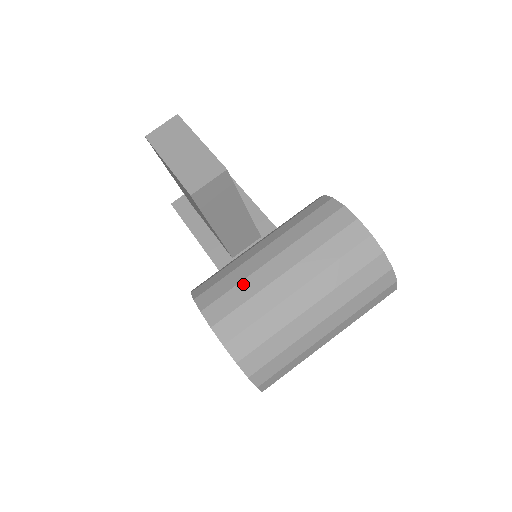
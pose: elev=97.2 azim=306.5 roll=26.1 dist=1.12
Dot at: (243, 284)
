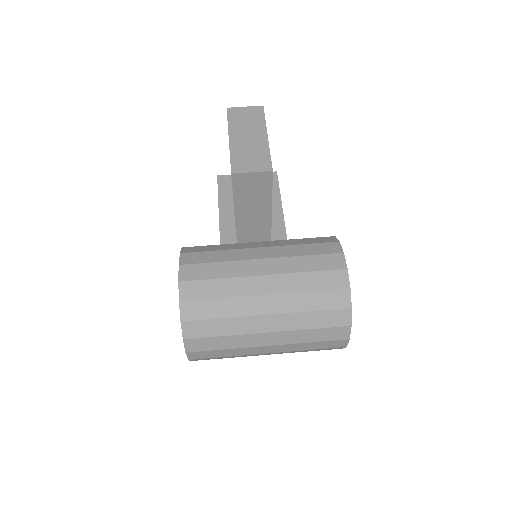
Dot at: (225, 264)
